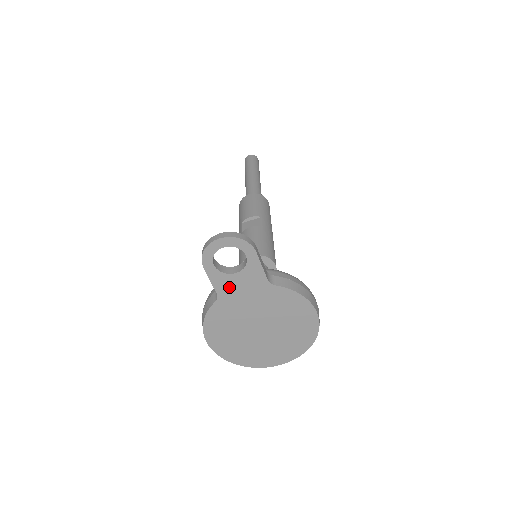
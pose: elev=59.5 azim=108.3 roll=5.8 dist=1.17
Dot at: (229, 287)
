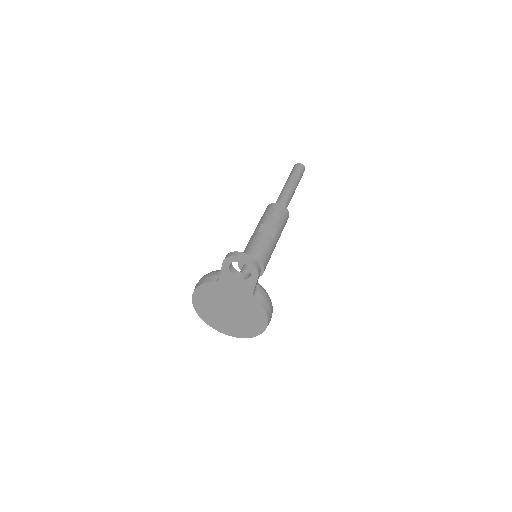
Dot at: (229, 281)
